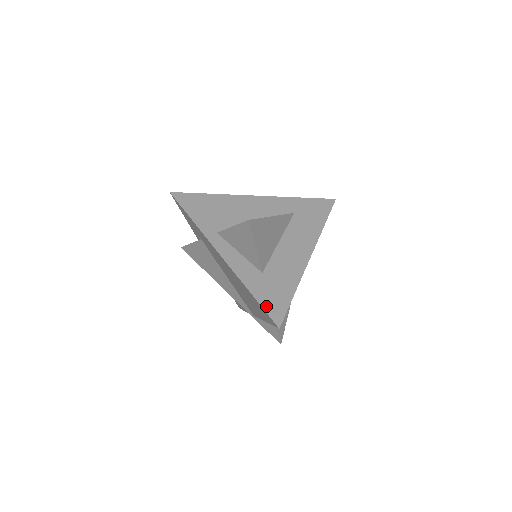
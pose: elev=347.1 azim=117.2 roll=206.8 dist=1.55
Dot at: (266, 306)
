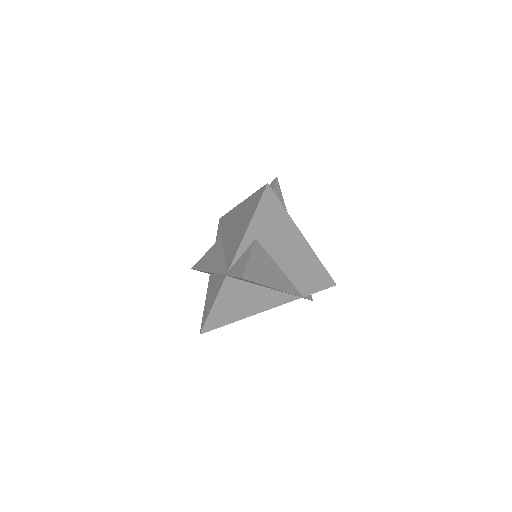
Dot at: occluded
